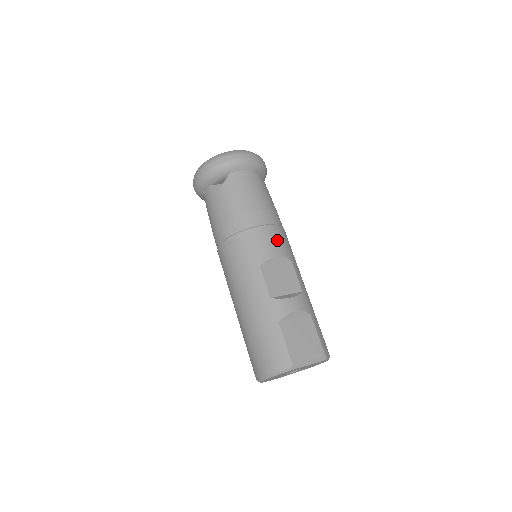
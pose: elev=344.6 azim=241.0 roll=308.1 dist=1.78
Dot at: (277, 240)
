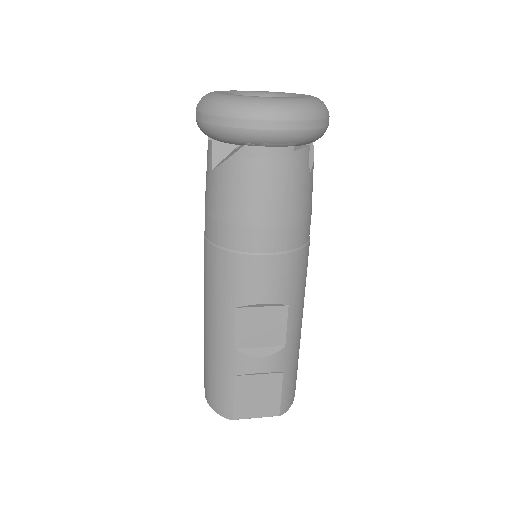
Dot at: (277, 278)
